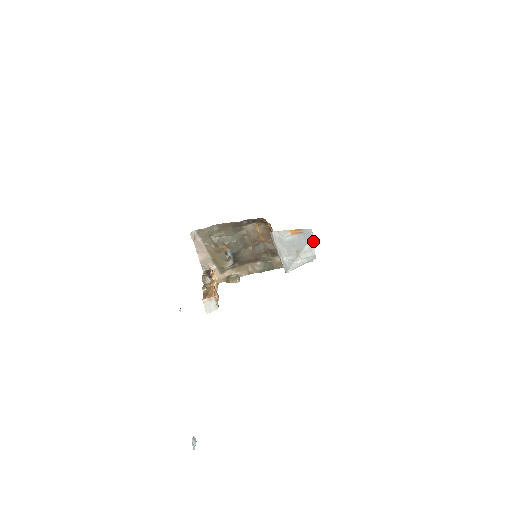
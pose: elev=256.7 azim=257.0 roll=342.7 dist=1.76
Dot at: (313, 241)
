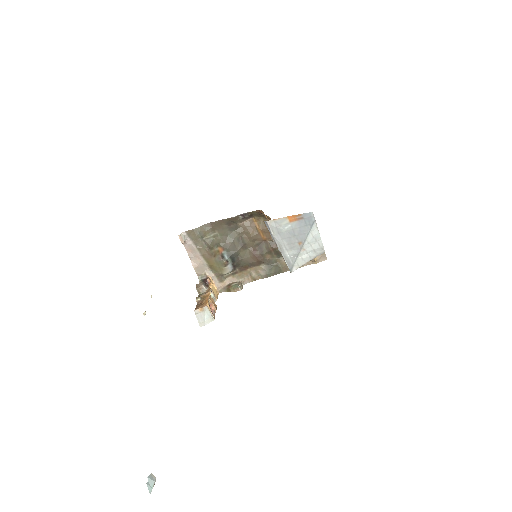
Dot at: (317, 228)
